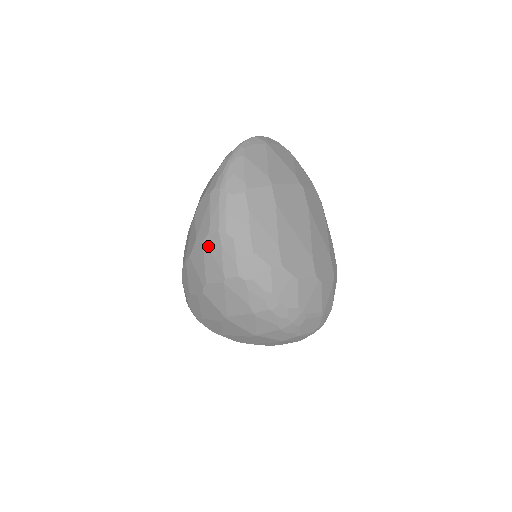
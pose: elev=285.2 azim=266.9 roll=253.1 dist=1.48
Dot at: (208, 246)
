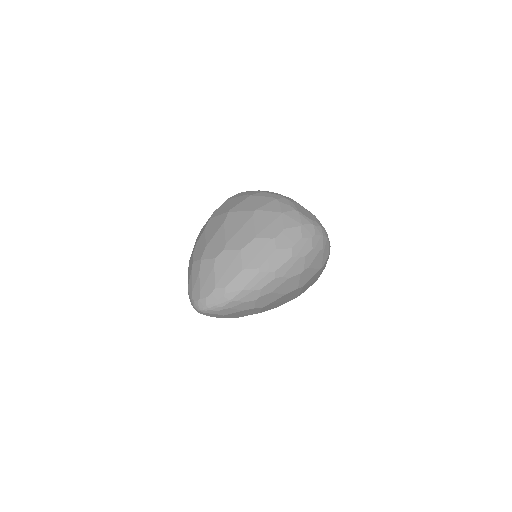
Dot at: occluded
